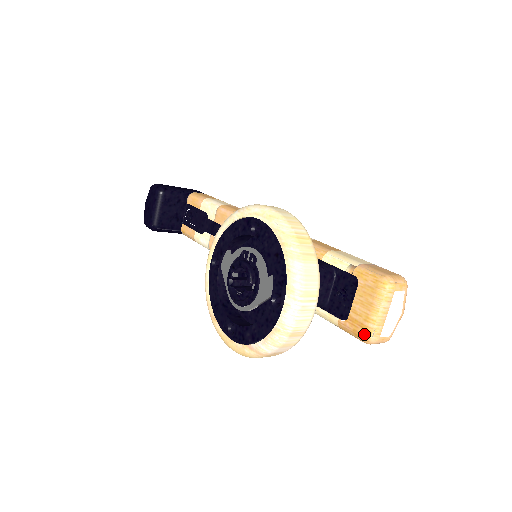
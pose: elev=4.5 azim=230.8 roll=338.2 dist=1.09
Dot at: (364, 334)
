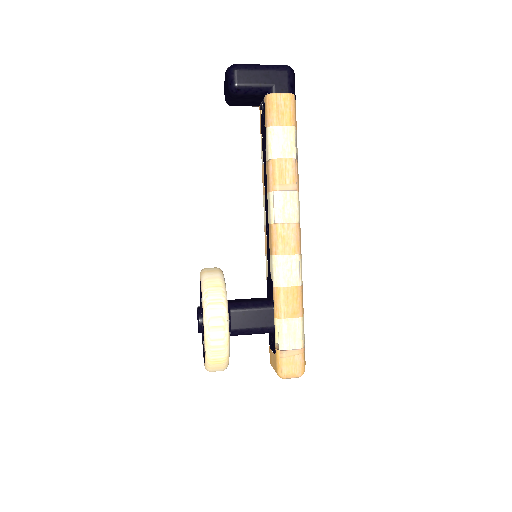
Dot at: (270, 363)
